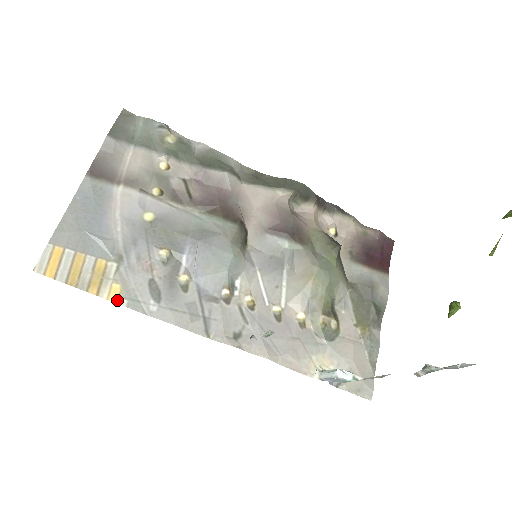
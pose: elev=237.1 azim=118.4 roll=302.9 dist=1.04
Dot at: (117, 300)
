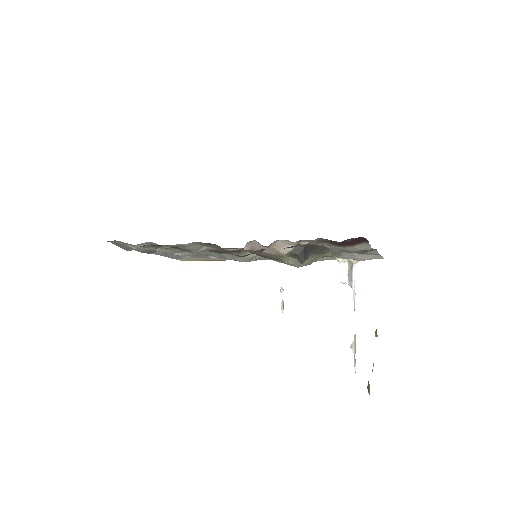
Dot at: (218, 260)
